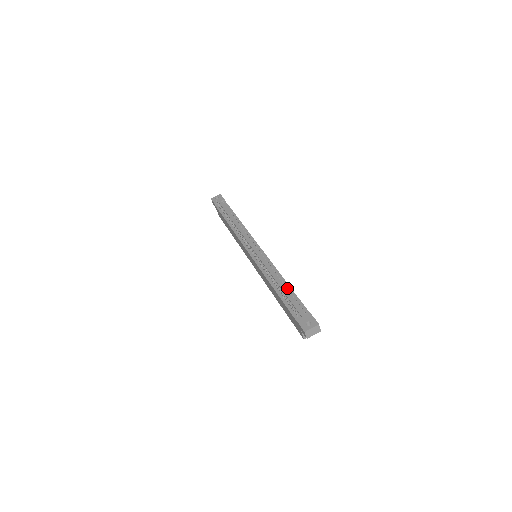
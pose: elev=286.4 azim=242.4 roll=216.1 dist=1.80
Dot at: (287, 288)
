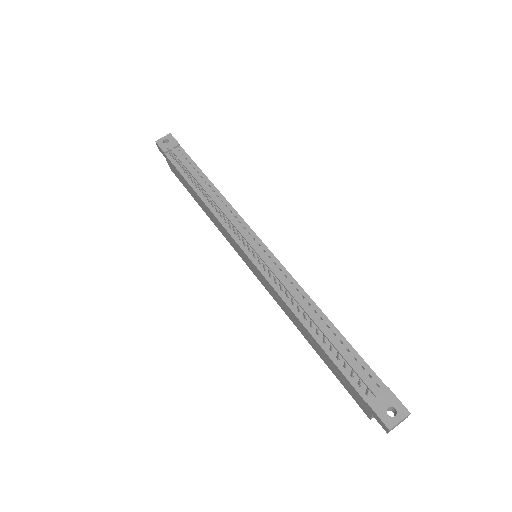
Dot at: (333, 332)
